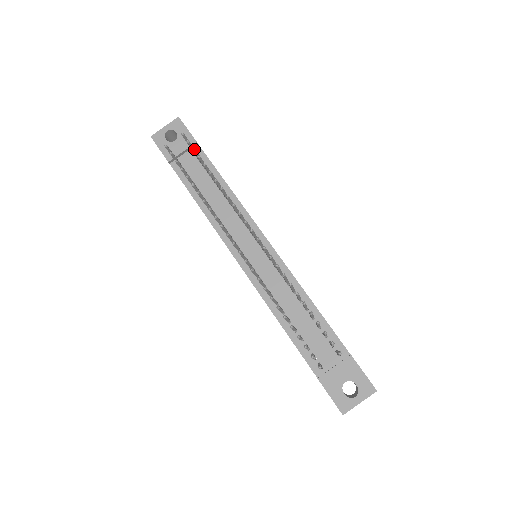
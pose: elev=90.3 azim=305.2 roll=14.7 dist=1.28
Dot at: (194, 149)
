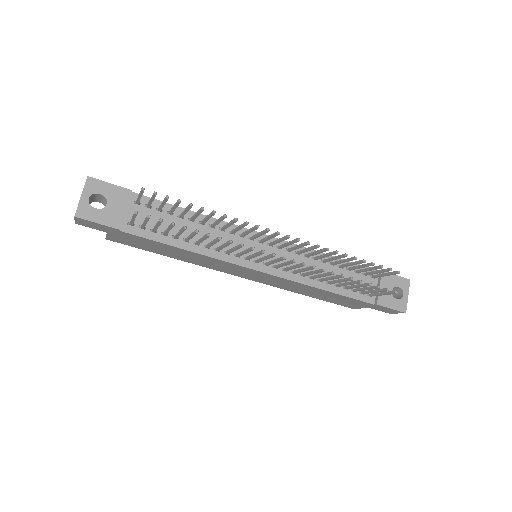
Dot at: (168, 197)
